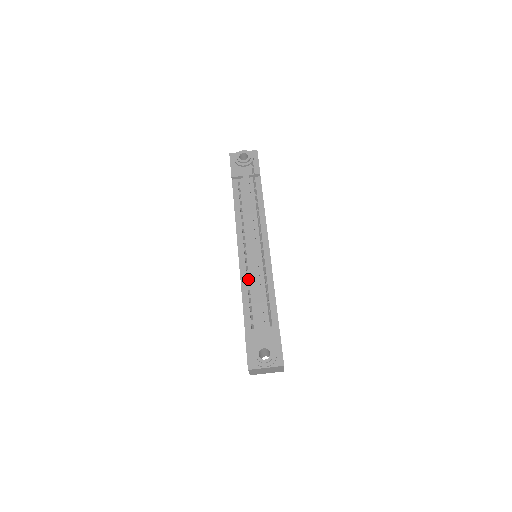
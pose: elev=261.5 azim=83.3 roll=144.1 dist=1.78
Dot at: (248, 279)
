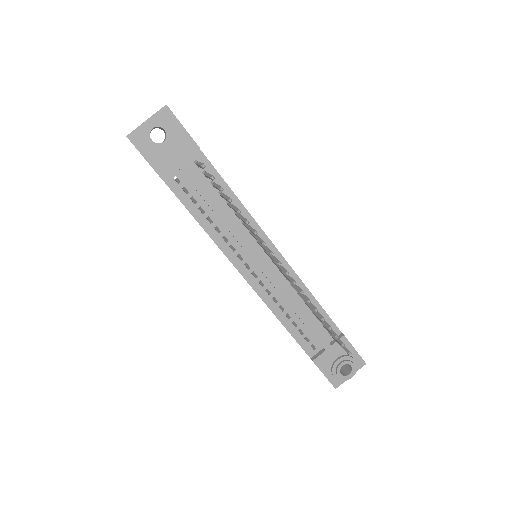
Dot at: (278, 303)
